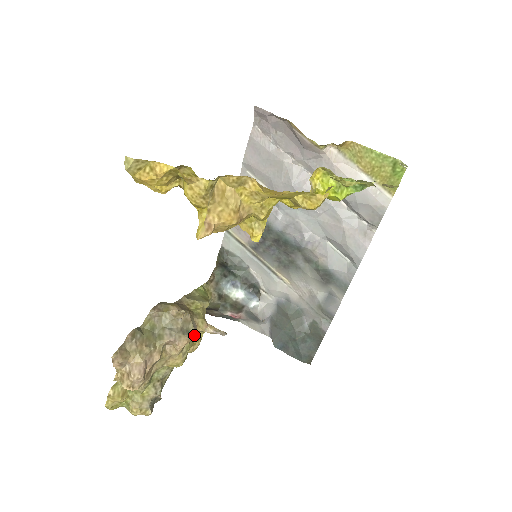
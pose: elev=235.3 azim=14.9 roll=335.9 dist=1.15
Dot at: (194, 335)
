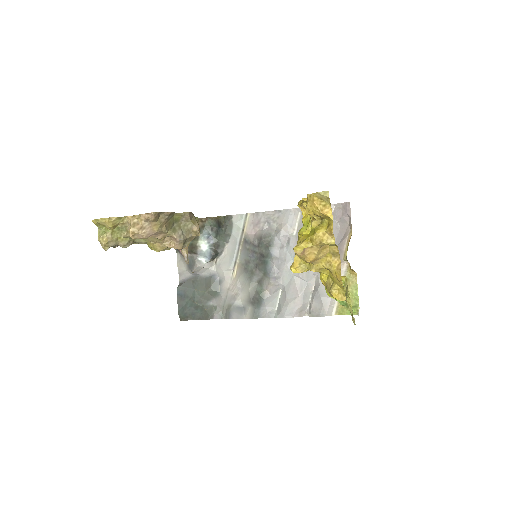
Dot at: occluded
